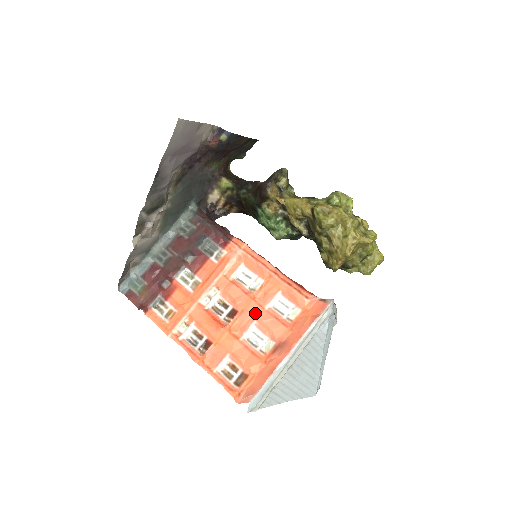
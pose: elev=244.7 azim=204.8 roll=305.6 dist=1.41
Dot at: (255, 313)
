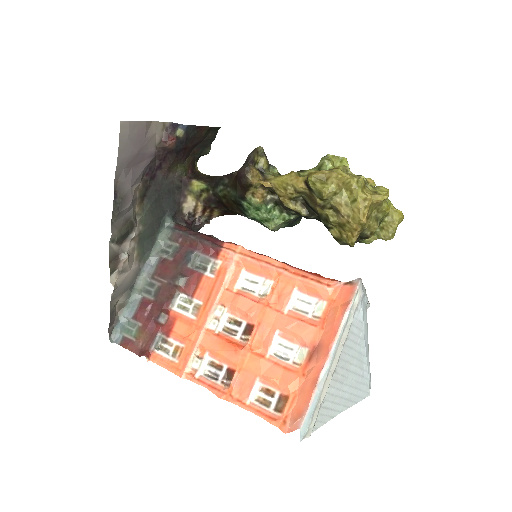
Dot at: (274, 321)
